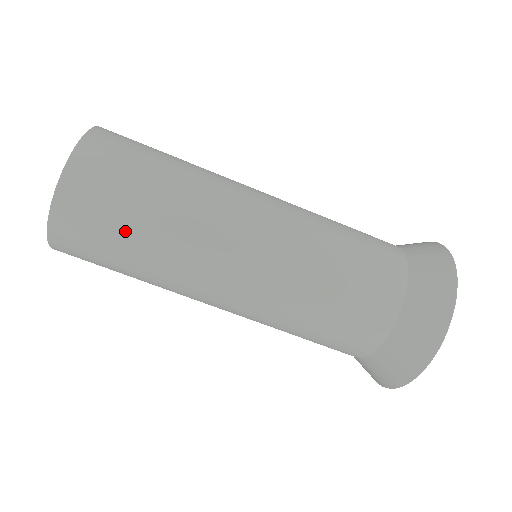
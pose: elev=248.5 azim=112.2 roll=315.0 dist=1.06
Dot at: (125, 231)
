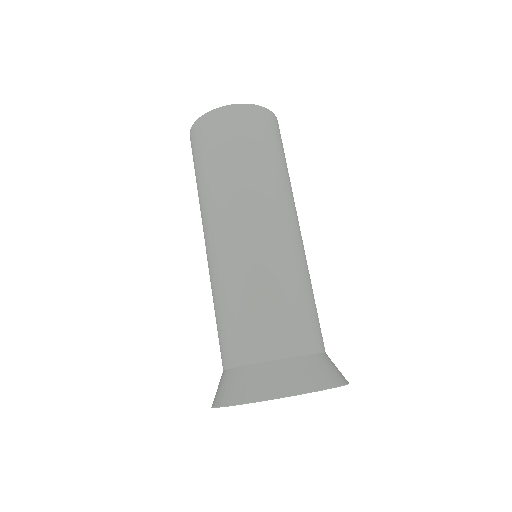
Dot at: (261, 148)
